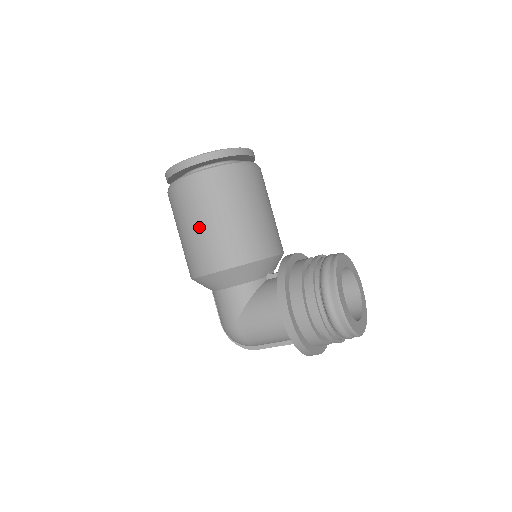
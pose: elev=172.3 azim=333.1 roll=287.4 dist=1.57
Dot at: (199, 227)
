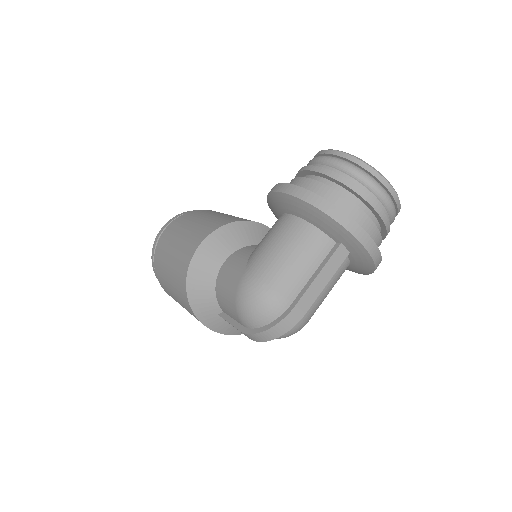
Dot at: (182, 235)
